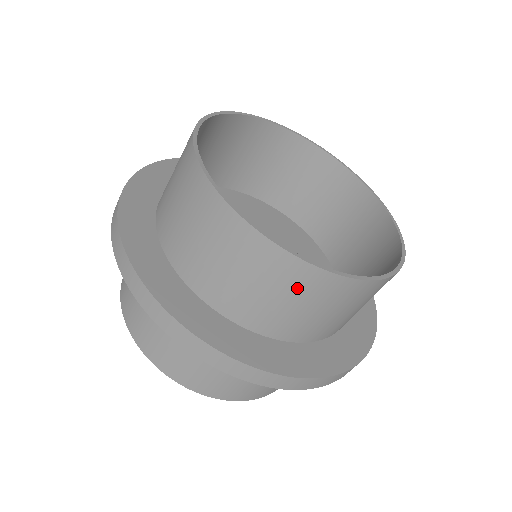
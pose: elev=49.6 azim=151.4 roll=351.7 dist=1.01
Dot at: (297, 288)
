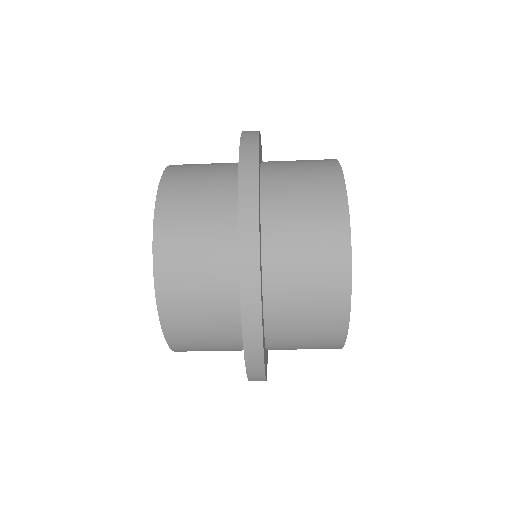
Dot at: occluded
